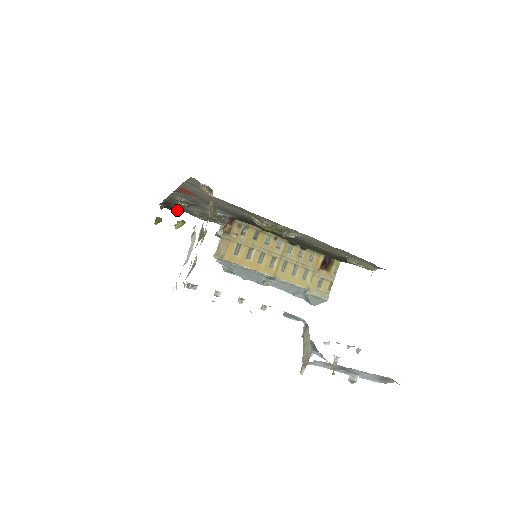
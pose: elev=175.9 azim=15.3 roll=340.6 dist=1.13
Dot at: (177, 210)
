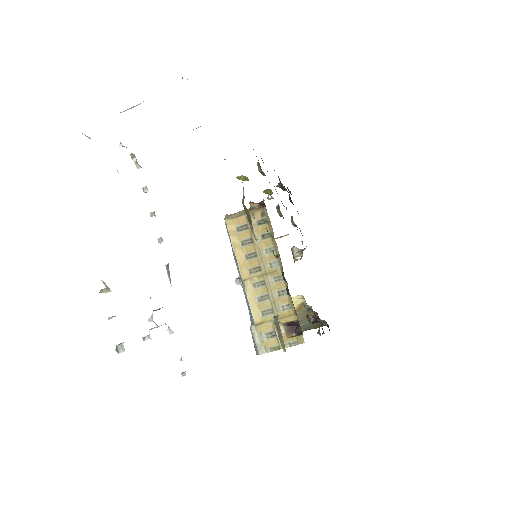
Dot at: occluded
